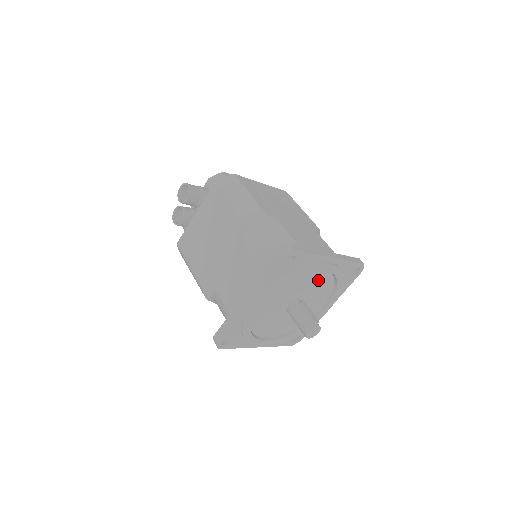
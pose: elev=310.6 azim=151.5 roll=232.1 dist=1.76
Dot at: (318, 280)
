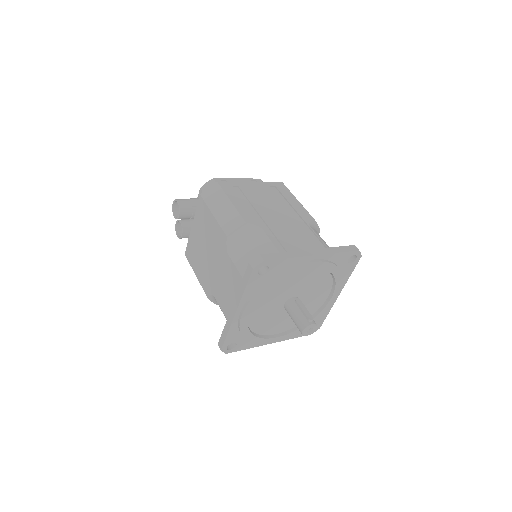
Dot at: (309, 277)
